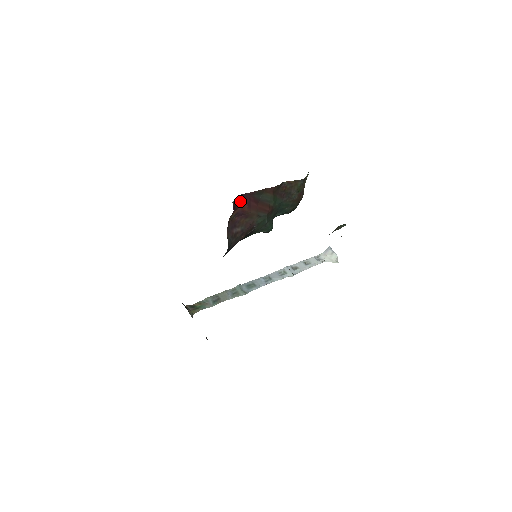
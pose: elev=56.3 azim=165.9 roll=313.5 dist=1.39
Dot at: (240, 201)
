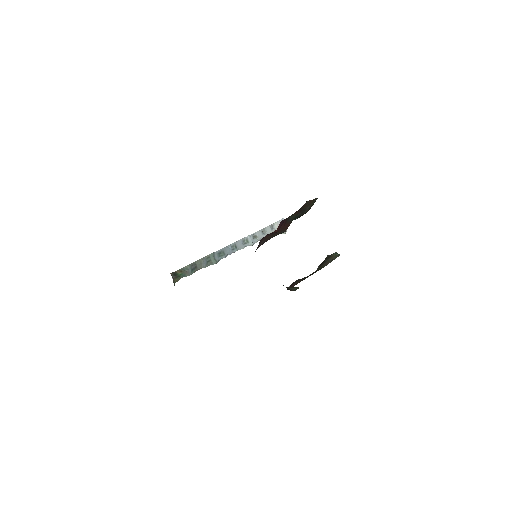
Dot at: (278, 226)
